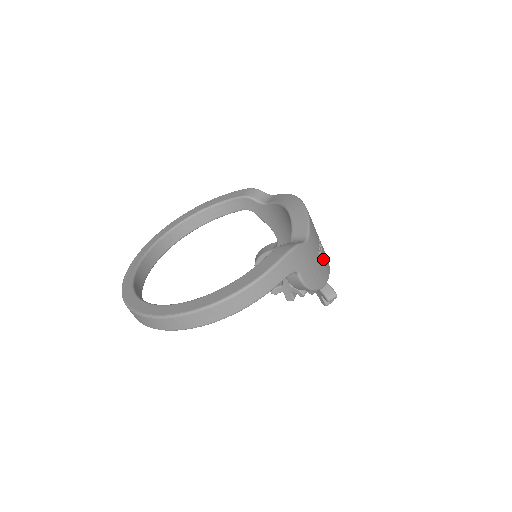
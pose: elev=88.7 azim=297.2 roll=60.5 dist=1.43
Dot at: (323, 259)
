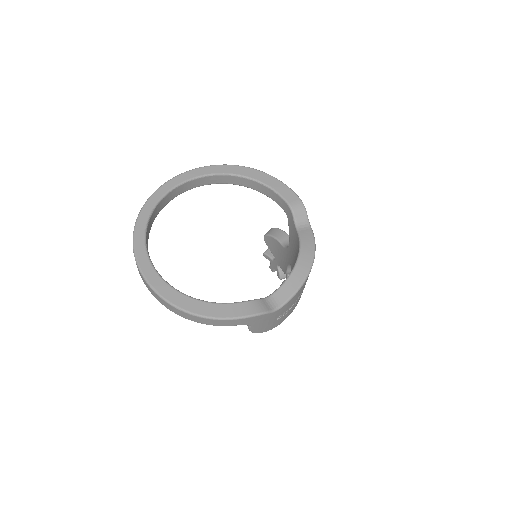
Dot at: (285, 315)
